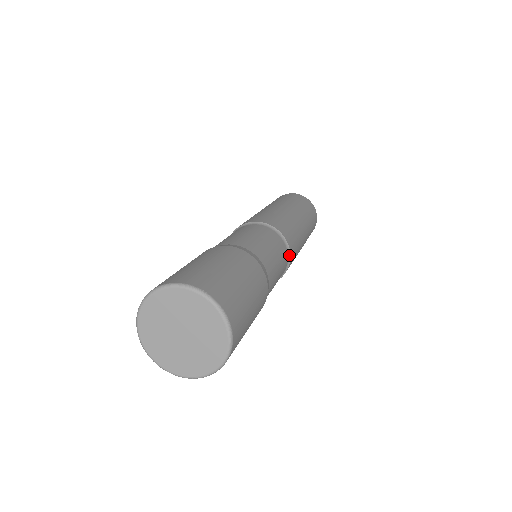
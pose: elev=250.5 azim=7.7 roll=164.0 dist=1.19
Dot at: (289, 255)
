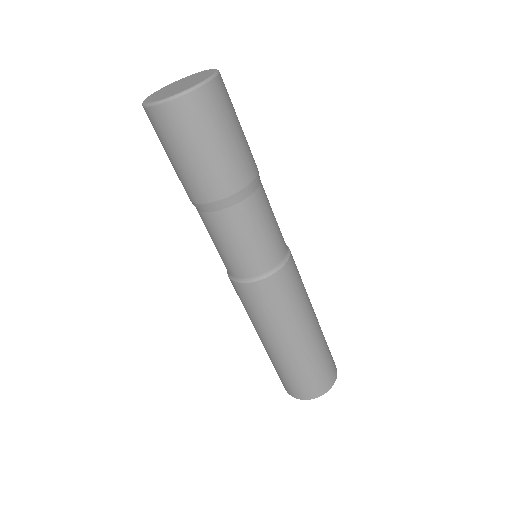
Dot at: (282, 265)
